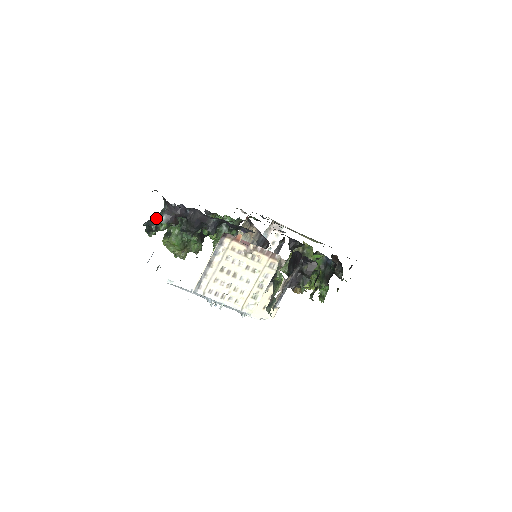
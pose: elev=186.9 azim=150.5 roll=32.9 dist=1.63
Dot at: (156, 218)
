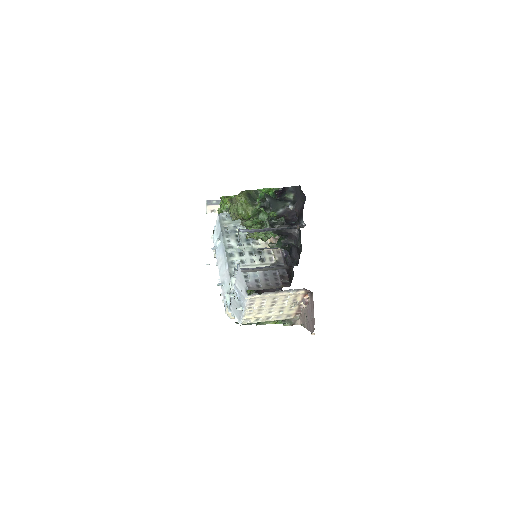
Dot at: (278, 205)
